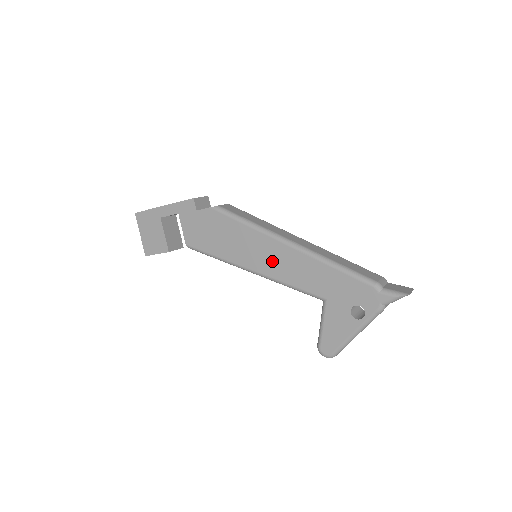
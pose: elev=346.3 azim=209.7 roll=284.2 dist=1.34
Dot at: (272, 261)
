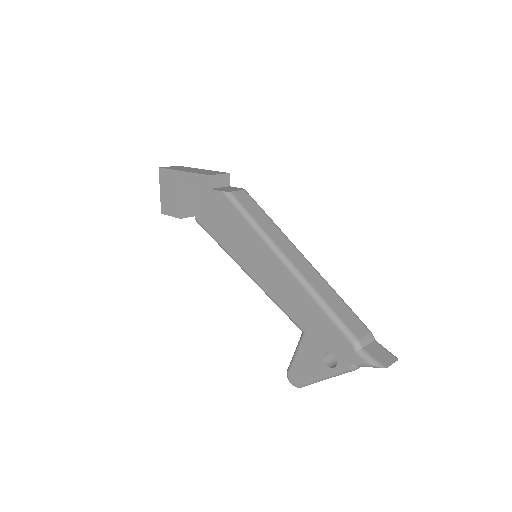
Dot at: (265, 271)
